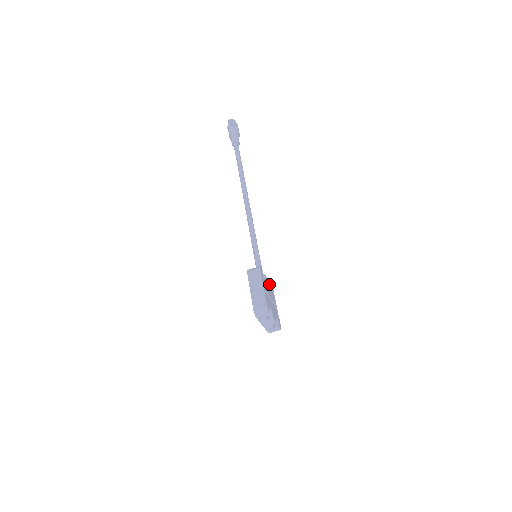
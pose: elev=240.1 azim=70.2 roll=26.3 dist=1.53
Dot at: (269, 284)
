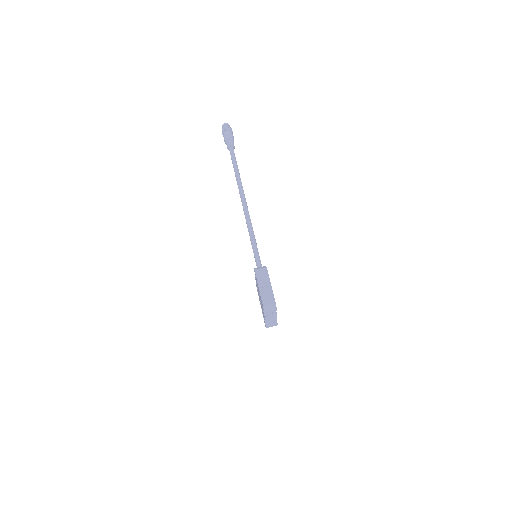
Dot at: occluded
